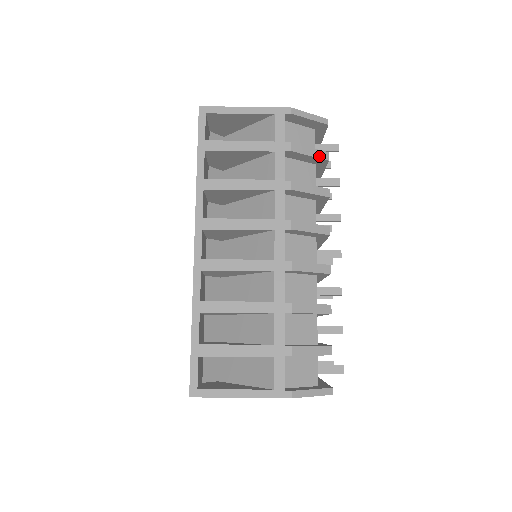
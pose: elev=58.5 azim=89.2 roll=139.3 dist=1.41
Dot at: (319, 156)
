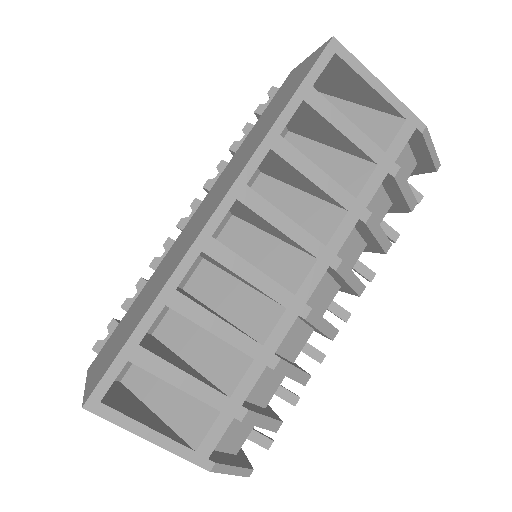
Dot at: (409, 201)
